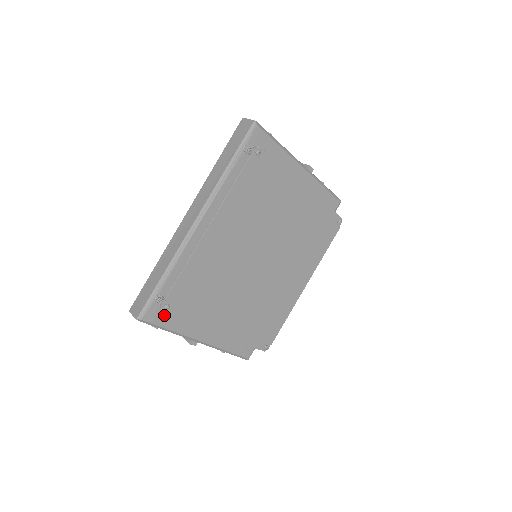
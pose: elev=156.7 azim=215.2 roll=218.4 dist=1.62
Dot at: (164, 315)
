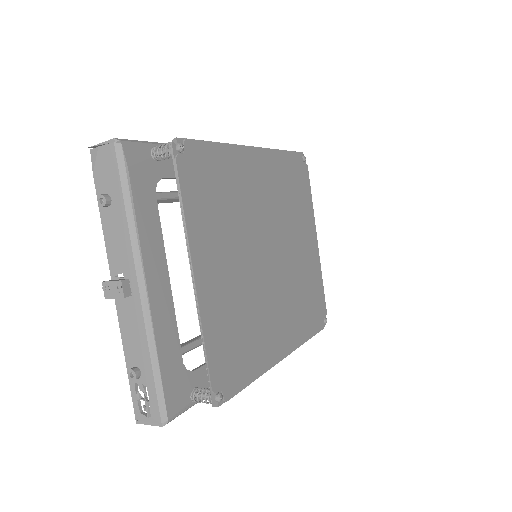
Dot at: (144, 180)
